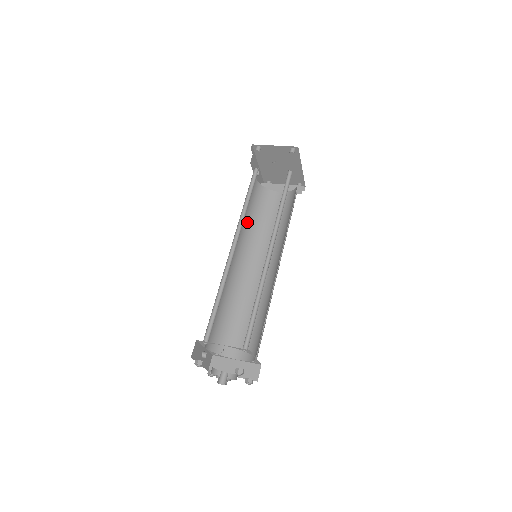
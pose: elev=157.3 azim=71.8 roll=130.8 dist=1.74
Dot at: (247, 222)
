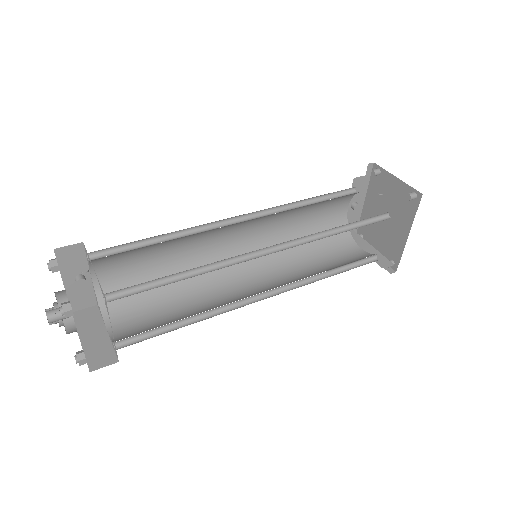
Dot at: (291, 233)
